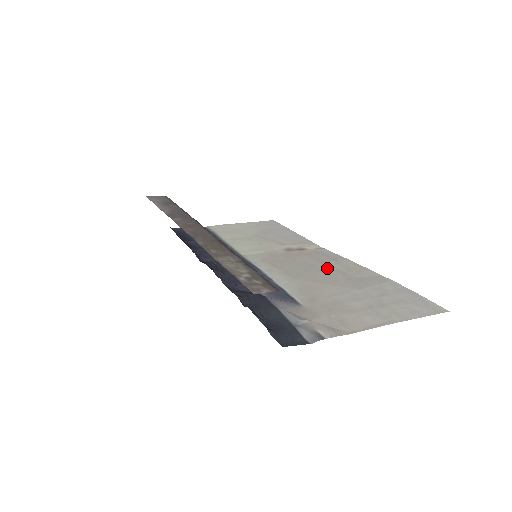
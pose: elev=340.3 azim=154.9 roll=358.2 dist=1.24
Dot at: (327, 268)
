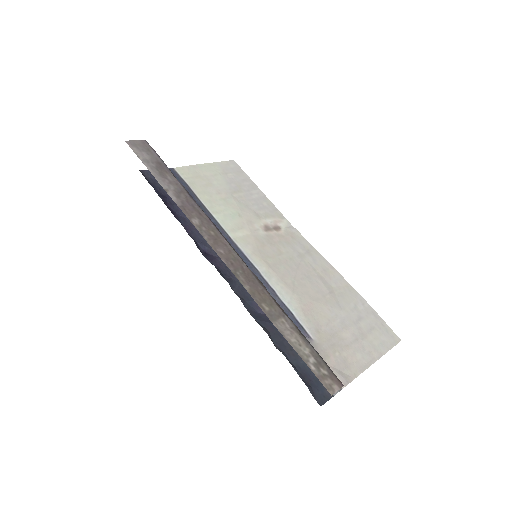
Dot at: (310, 271)
